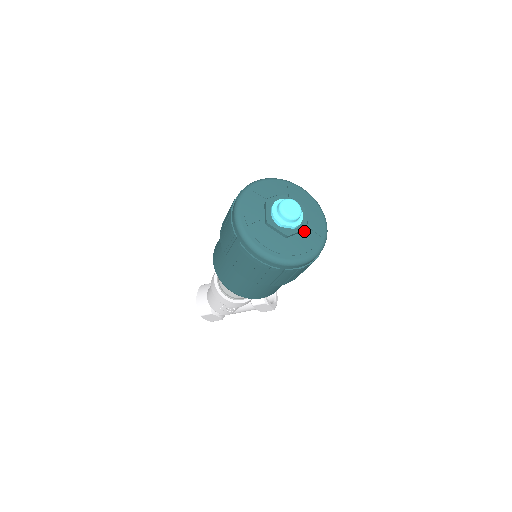
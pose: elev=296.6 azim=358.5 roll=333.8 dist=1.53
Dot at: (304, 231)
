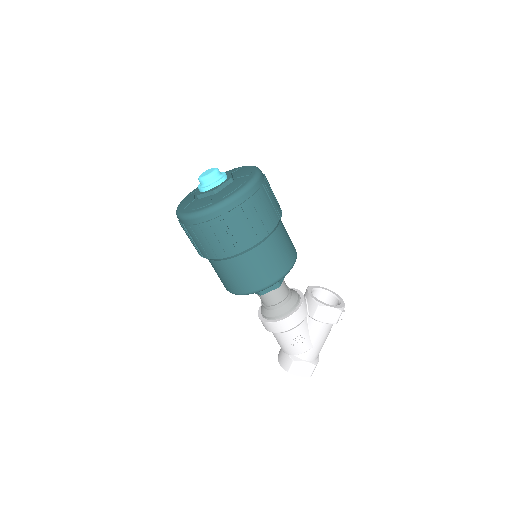
Dot at: (233, 182)
